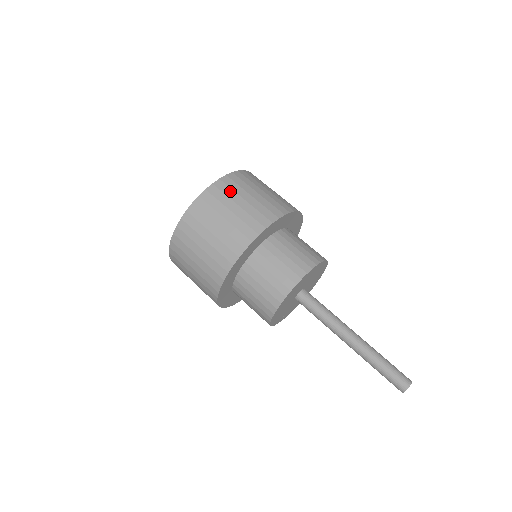
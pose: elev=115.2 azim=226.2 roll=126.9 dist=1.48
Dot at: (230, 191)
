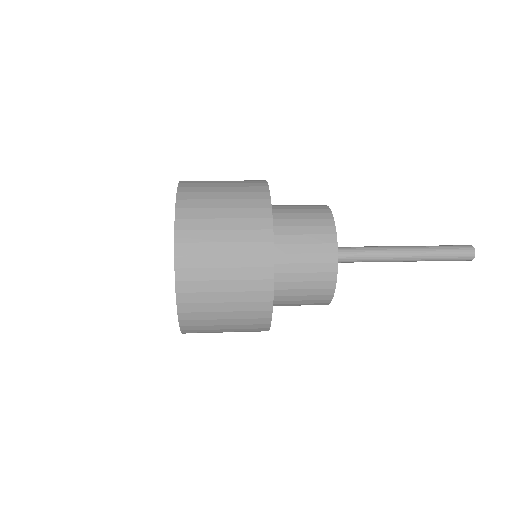
Dot at: occluded
